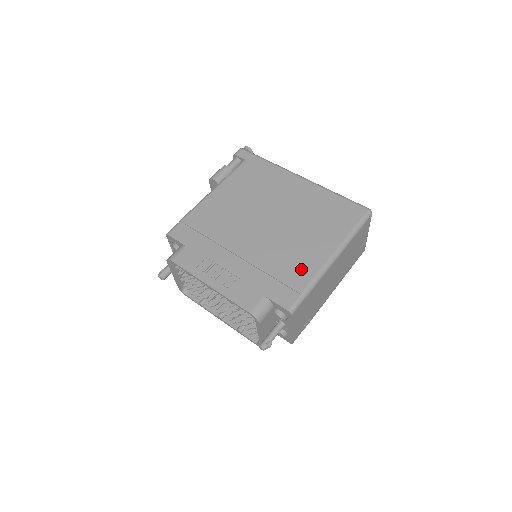
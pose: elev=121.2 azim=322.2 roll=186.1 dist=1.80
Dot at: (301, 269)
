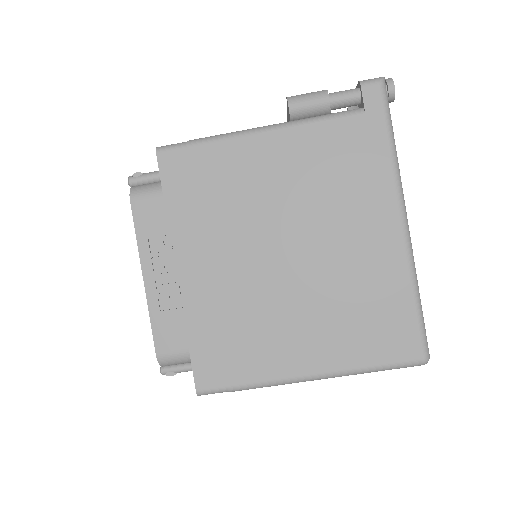
Dot at: (258, 359)
